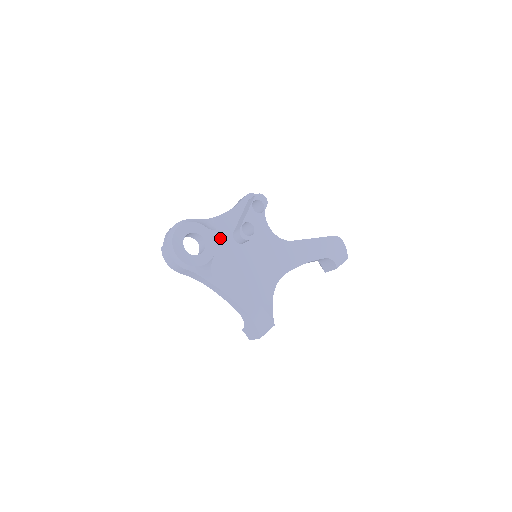
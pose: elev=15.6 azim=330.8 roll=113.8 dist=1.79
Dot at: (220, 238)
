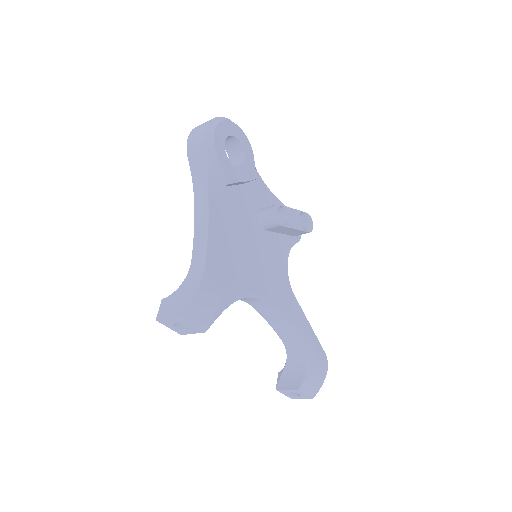
Dot at: (250, 192)
